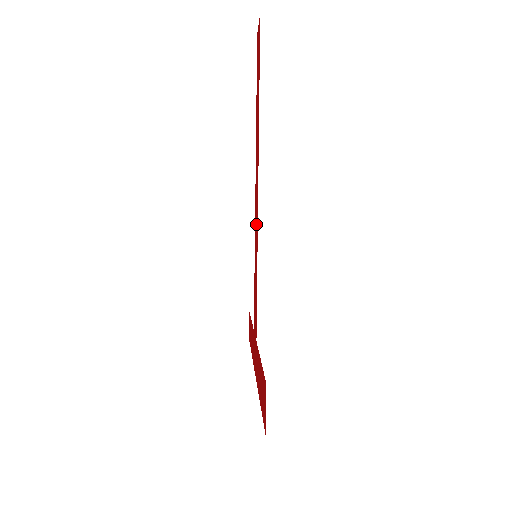
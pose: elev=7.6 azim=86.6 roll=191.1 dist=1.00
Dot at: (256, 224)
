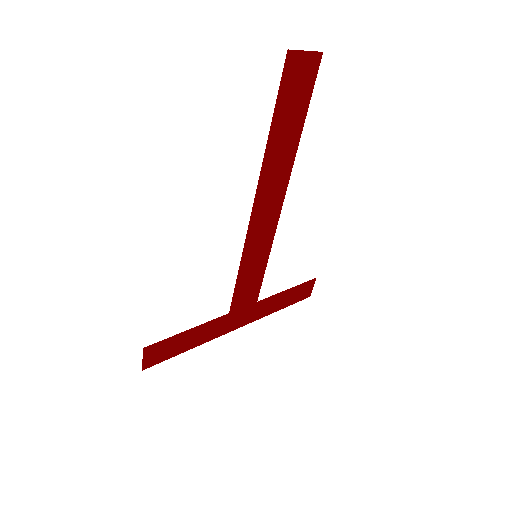
Dot at: (260, 233)
